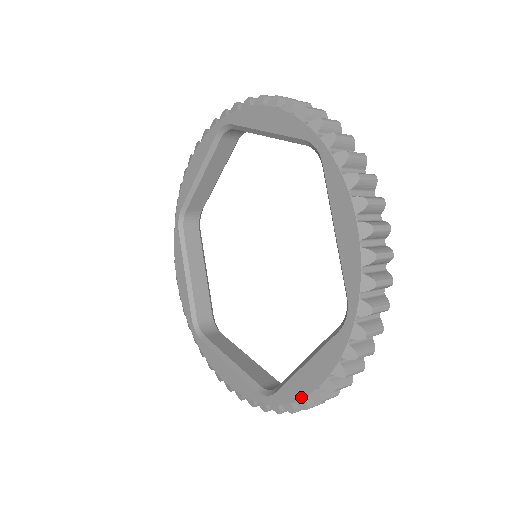
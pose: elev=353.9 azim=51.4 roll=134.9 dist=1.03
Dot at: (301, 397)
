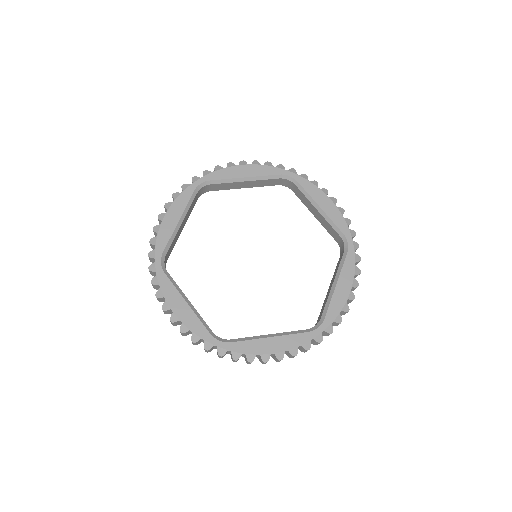
Dot at: (255, 354)
